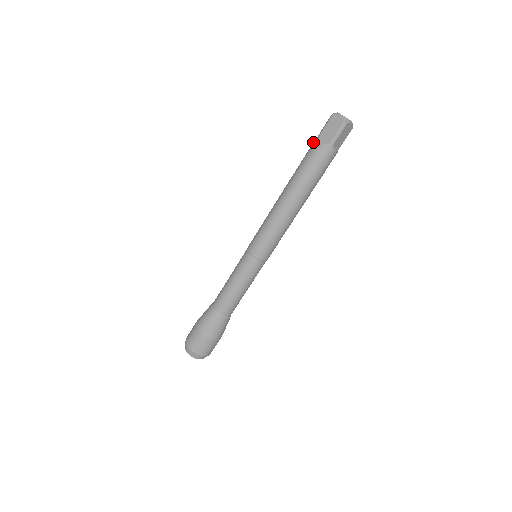
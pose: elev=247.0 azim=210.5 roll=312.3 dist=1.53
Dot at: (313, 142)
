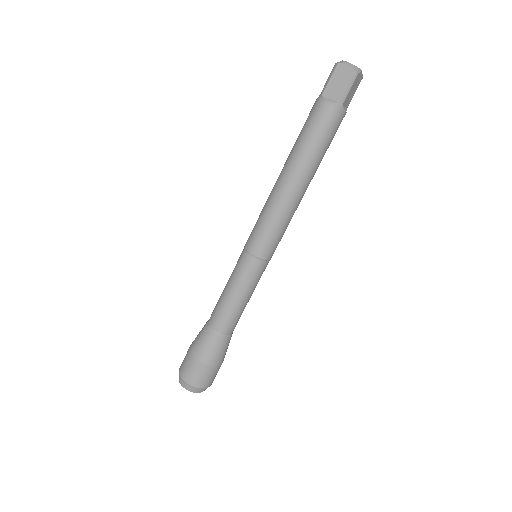
Dot at: (315, 103)
